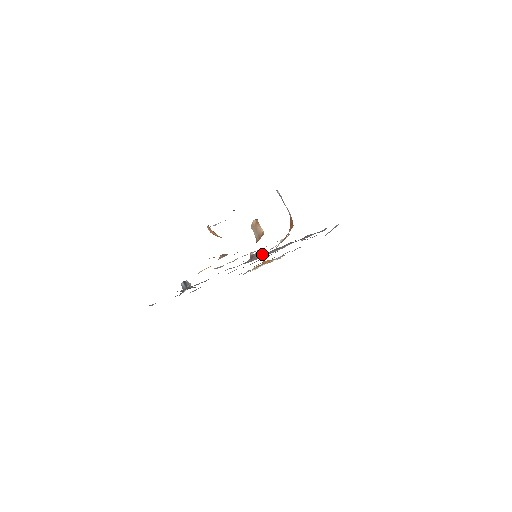
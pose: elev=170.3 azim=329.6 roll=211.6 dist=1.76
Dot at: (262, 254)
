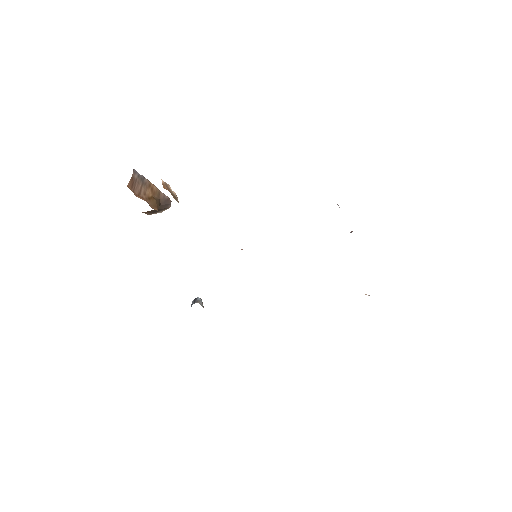
Dot at: occluded
